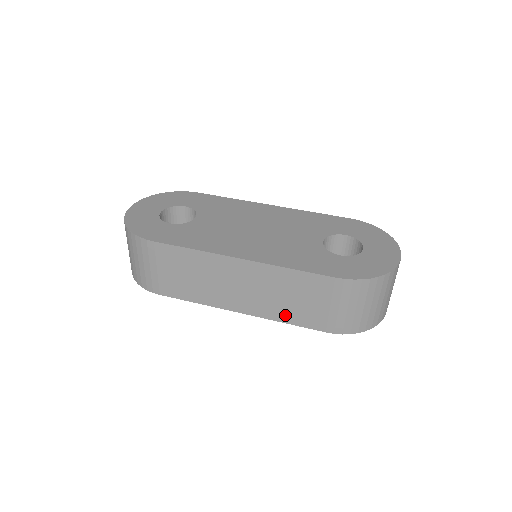
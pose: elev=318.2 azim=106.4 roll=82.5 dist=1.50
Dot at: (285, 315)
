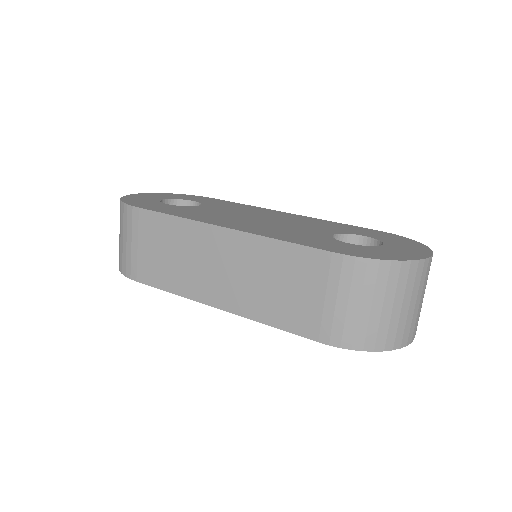
Dot at: (269, 312)
